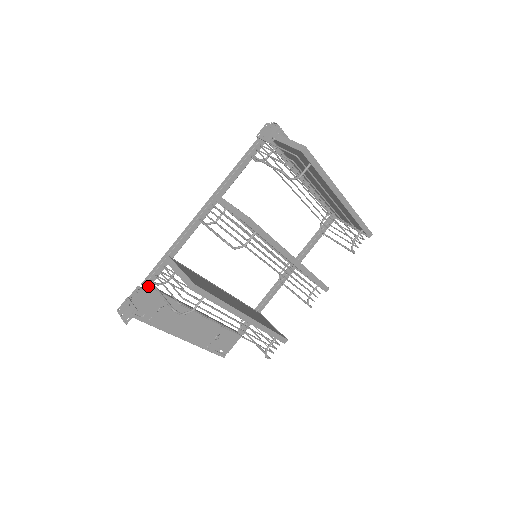
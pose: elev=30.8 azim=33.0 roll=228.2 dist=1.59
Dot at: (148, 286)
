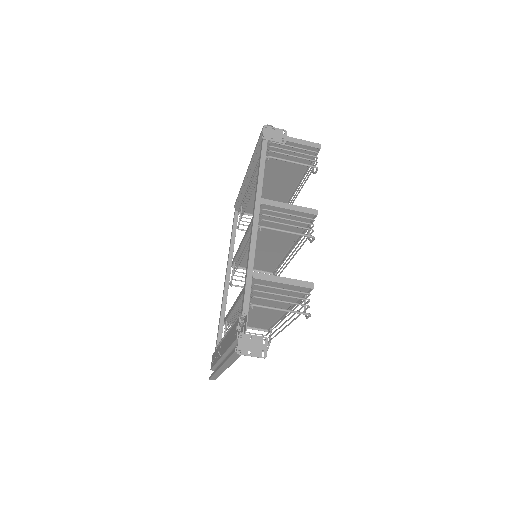
Dot at: (247, 312)
